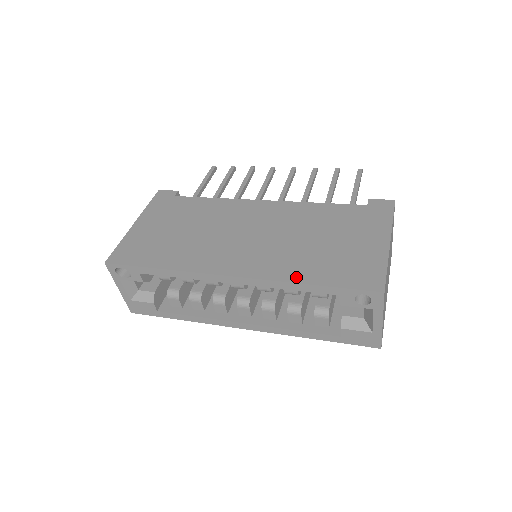
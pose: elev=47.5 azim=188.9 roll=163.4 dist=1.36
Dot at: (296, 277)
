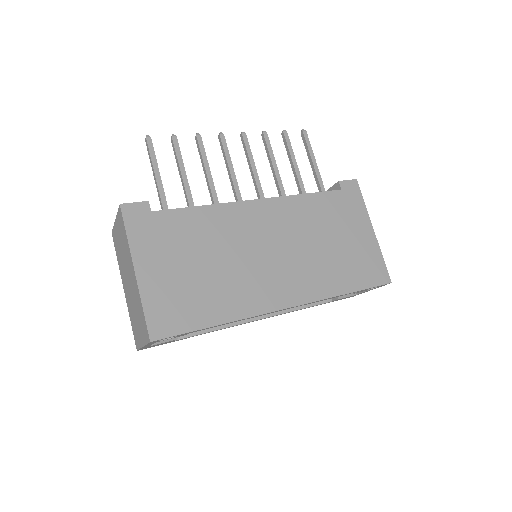
Dot at: (335, 290)
